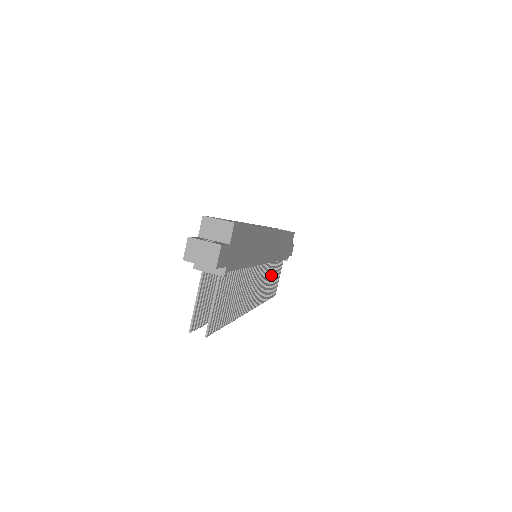
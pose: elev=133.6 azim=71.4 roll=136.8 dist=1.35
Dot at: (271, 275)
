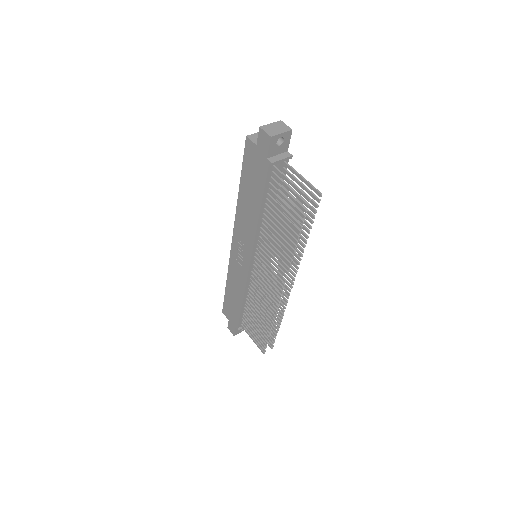
Dot at: occluded
